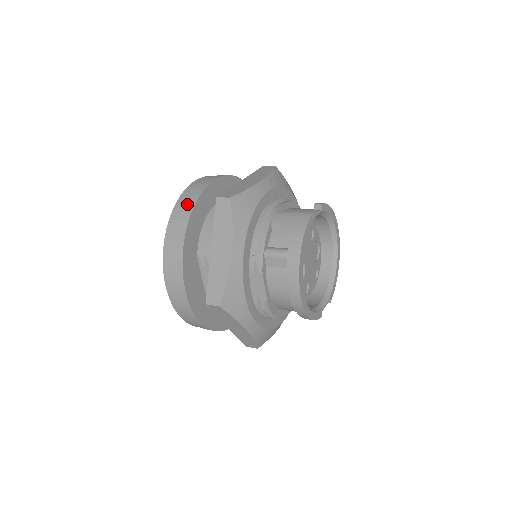
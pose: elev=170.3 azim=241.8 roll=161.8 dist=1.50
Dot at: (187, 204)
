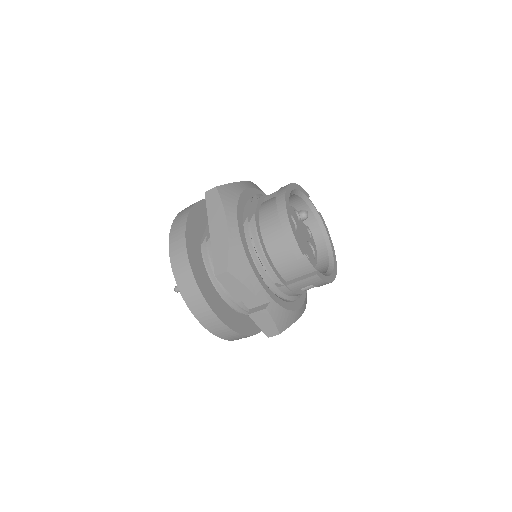
Dot at: occluded
